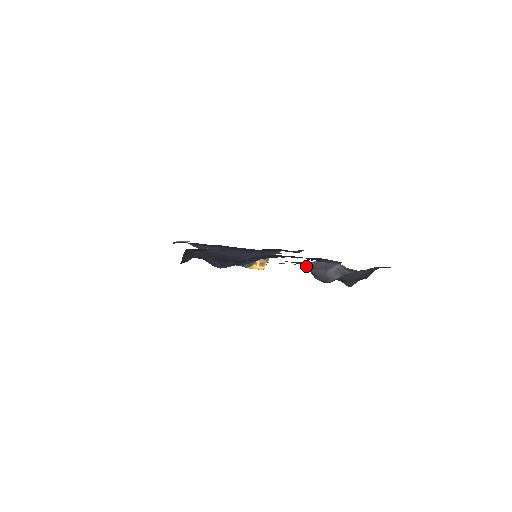
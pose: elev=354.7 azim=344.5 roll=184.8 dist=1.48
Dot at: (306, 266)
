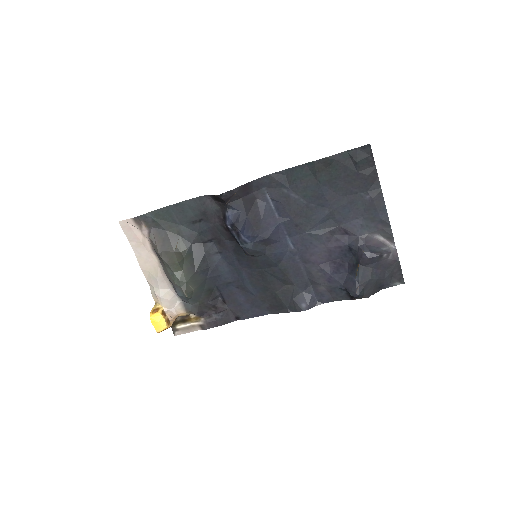
Dot at: (362, 239)
